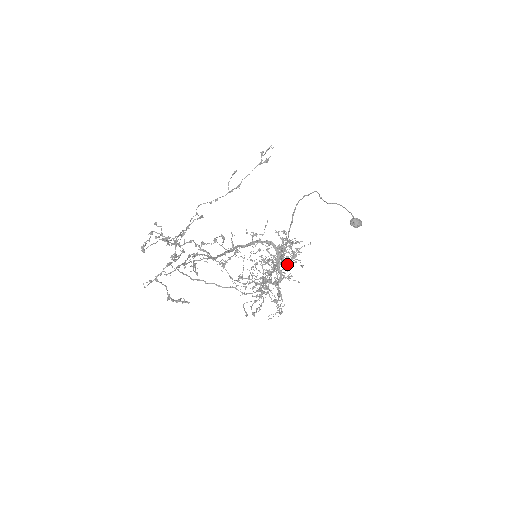
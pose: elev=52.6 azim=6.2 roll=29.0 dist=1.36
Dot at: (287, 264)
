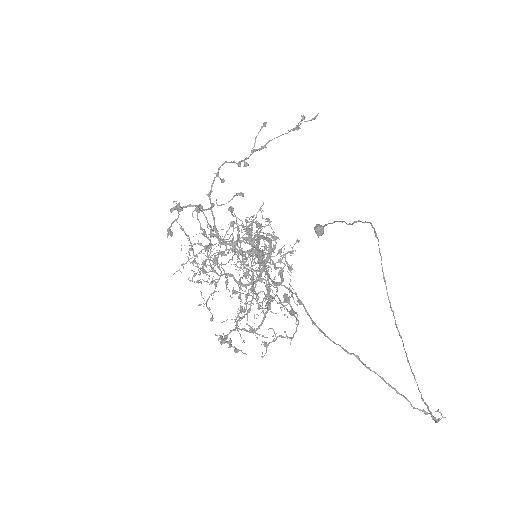
Dot at: (279, 274)
